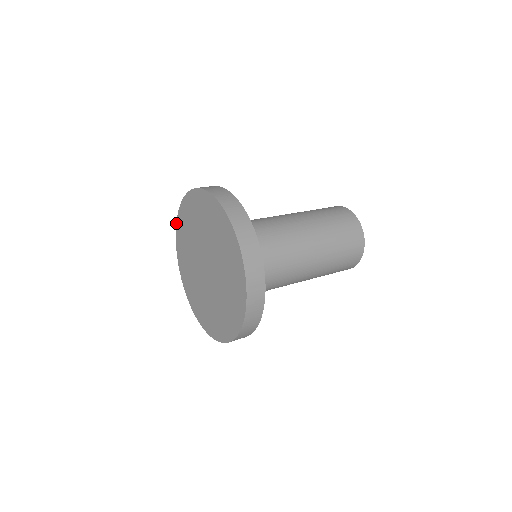
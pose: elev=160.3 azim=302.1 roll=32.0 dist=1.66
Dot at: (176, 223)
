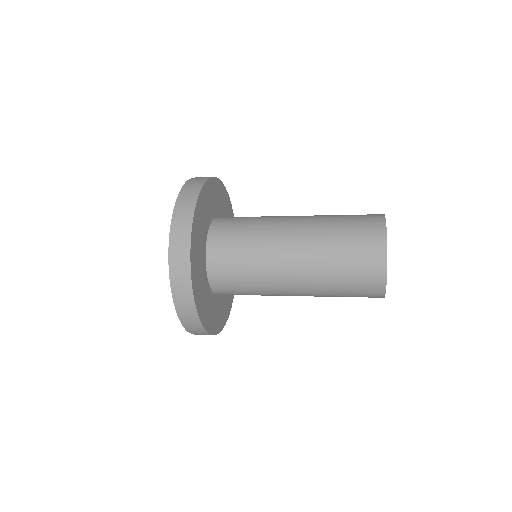
Dot at: occluded
